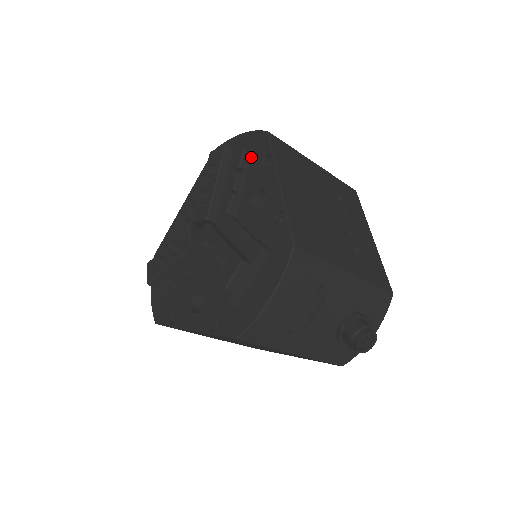
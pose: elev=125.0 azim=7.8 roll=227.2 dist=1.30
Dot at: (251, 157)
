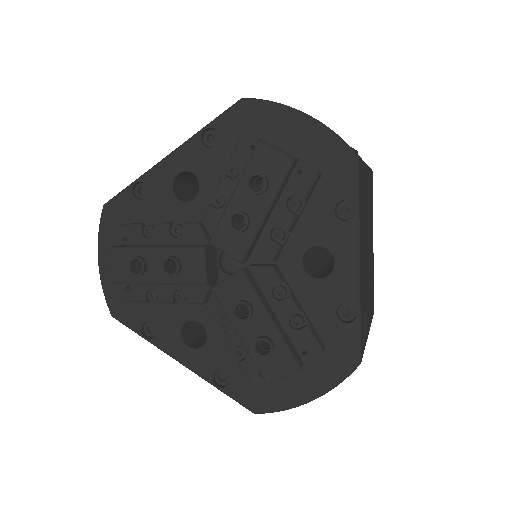
Dot at: (319, 180)
